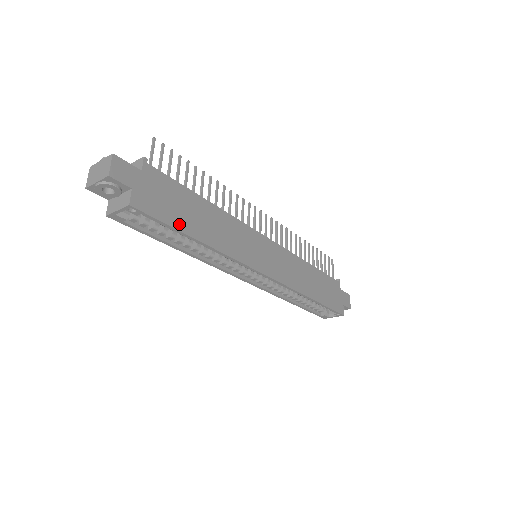
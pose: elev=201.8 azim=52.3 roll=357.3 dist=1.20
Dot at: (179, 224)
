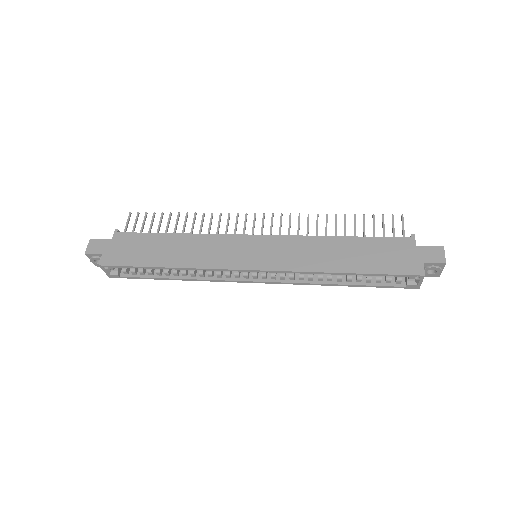
Dot at: (143, 262)
